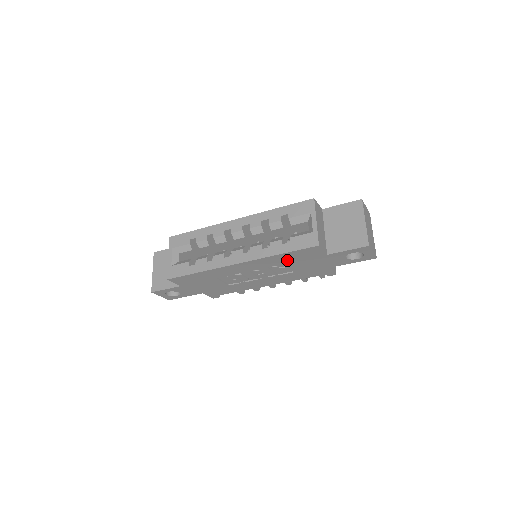
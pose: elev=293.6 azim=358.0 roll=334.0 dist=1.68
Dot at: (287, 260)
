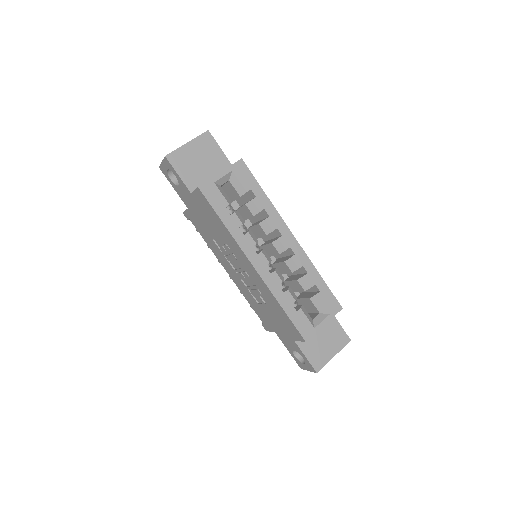
Dot at: (275, 308)
